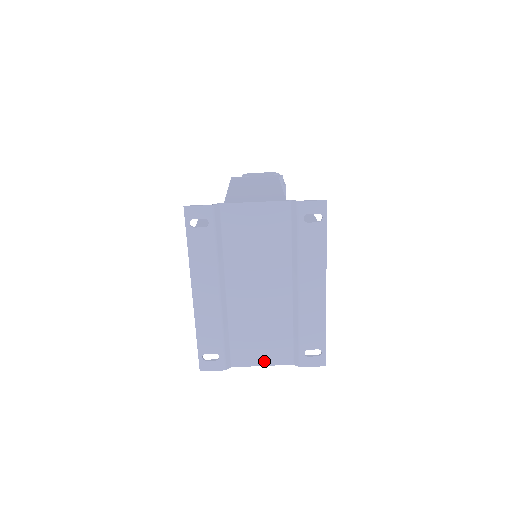
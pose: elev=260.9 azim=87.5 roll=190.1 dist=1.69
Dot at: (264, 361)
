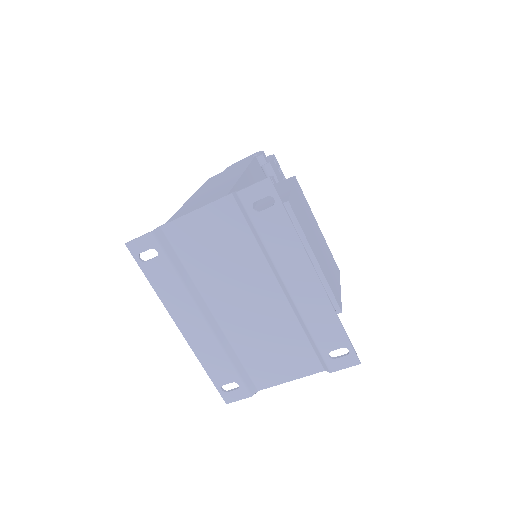
Dot at: (290, 376)
